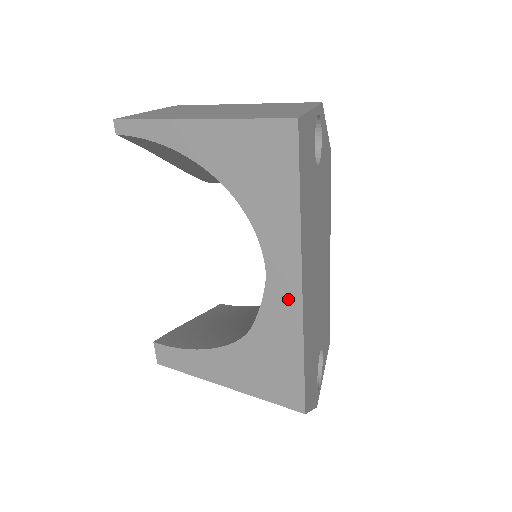
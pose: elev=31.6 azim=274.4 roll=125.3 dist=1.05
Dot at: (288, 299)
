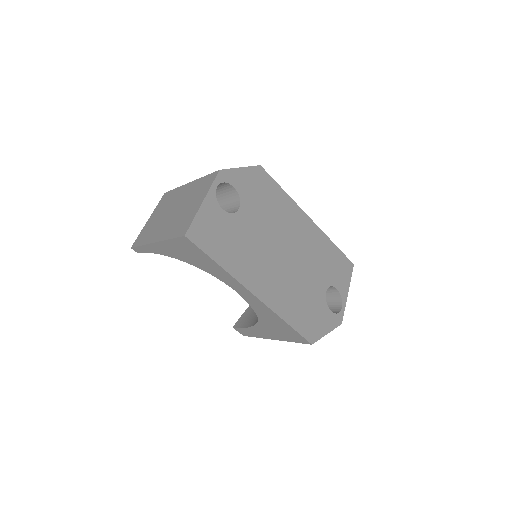
Dot at: (255, 301)
